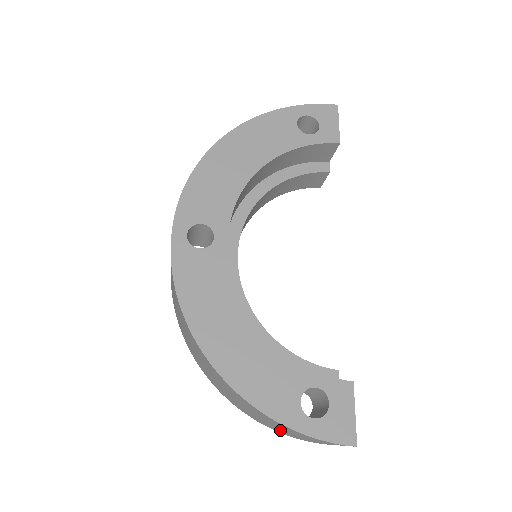
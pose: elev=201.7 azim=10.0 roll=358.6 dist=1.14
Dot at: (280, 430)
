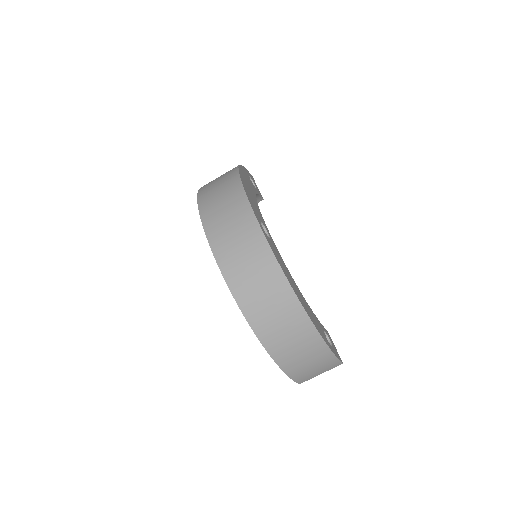
Dot at: (301, 367)
